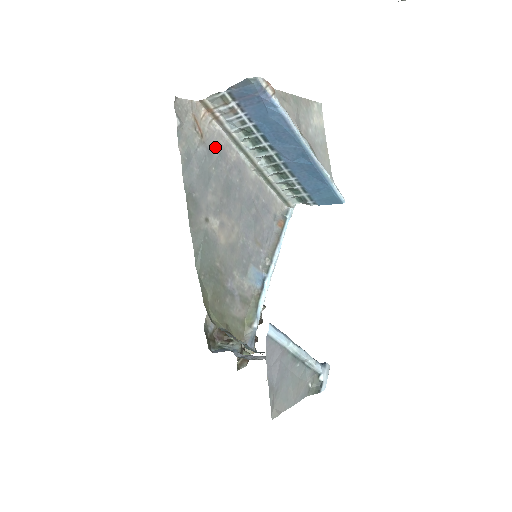
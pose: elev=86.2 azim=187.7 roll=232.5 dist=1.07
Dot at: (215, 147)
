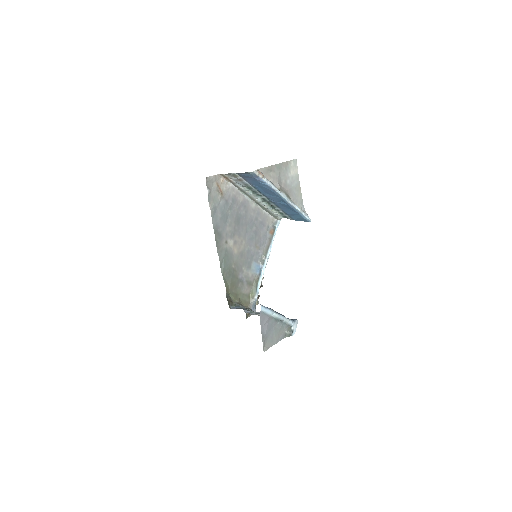
Dot at: (230, 197)
